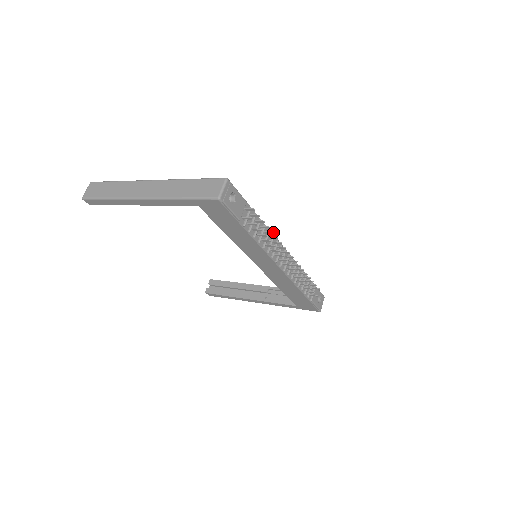
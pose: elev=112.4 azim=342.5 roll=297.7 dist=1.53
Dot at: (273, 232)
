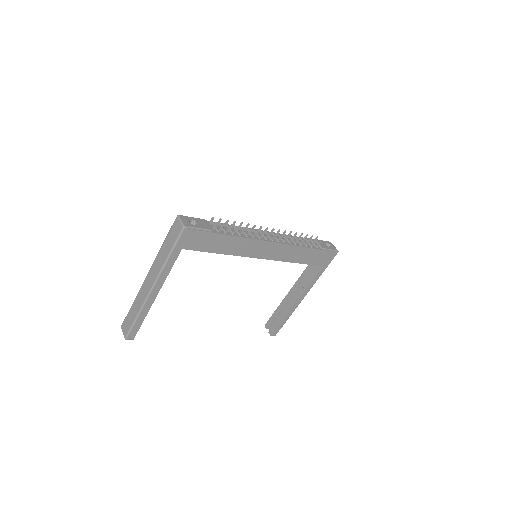
Dot at: (241, 223)
